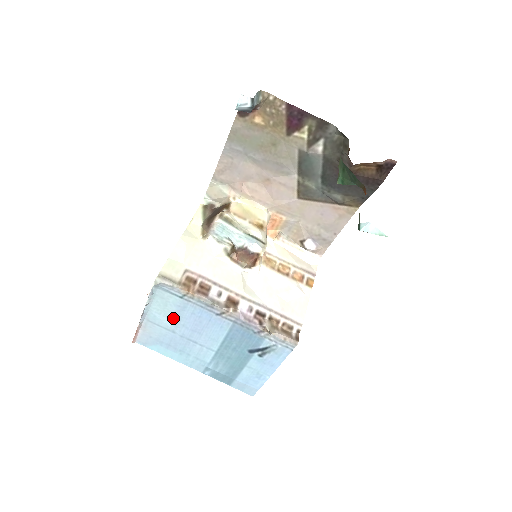
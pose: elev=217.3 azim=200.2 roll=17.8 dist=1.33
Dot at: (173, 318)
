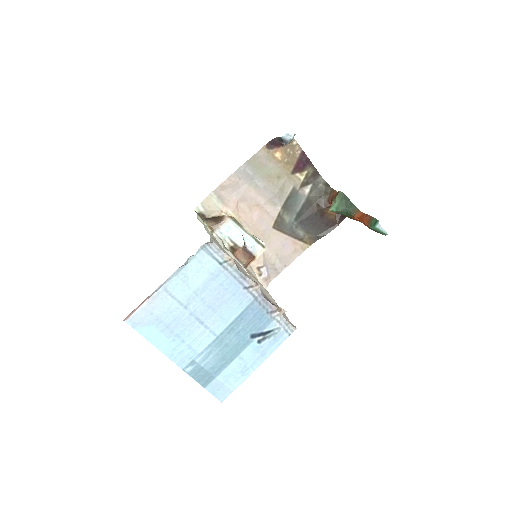
Dot at: (196, 289)
